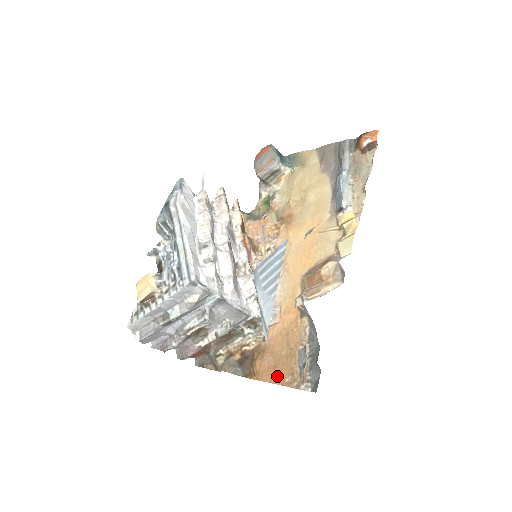
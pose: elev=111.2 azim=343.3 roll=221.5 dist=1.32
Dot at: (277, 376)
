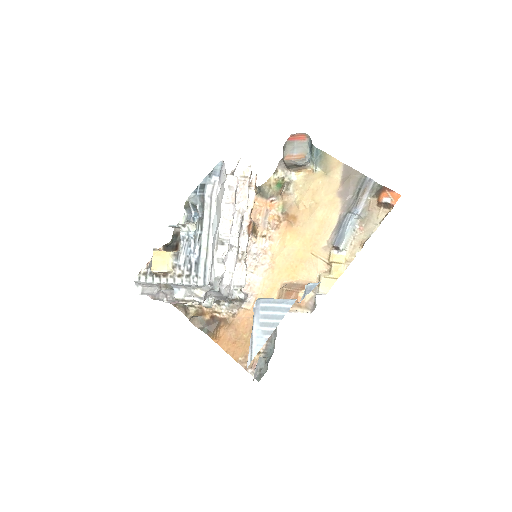
Dot at: (234, 351)
